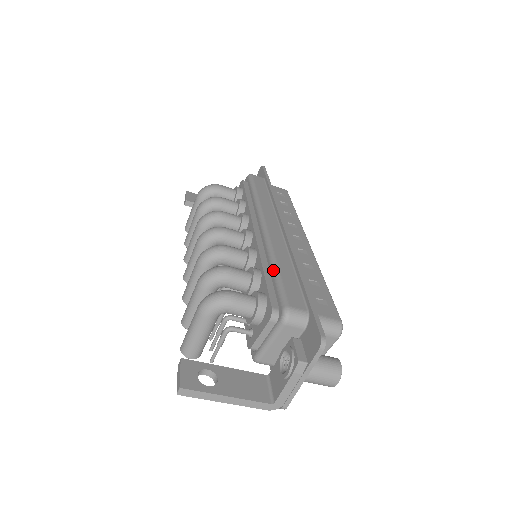
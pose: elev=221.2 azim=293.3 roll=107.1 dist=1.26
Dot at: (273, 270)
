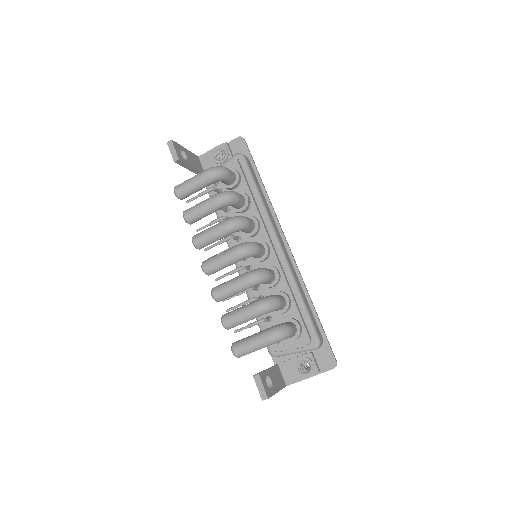
Dot at: (301, 302)
